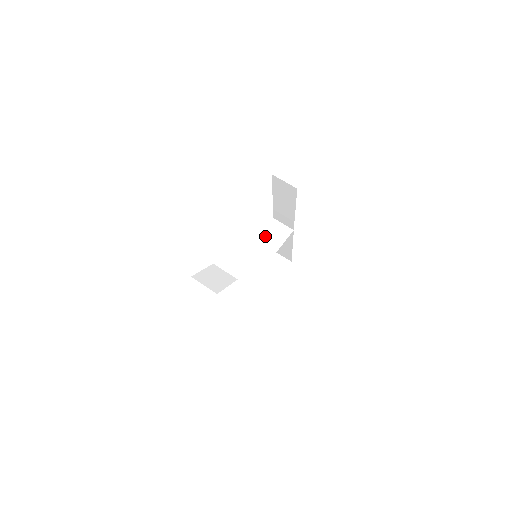
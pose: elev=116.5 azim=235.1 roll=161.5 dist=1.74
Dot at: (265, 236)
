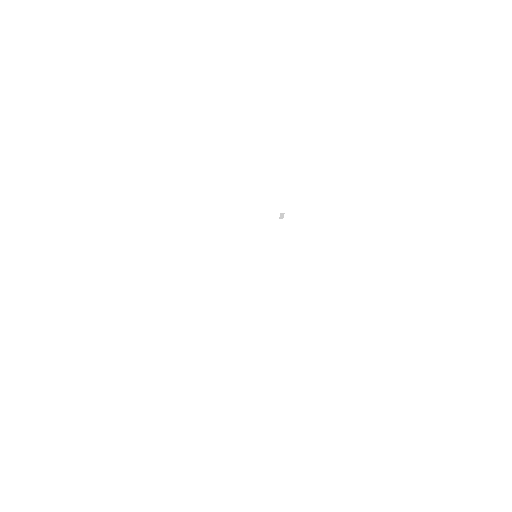
Dot at: (250, 217)
